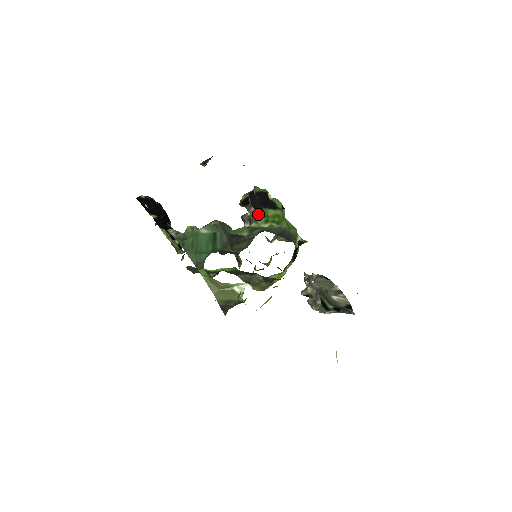
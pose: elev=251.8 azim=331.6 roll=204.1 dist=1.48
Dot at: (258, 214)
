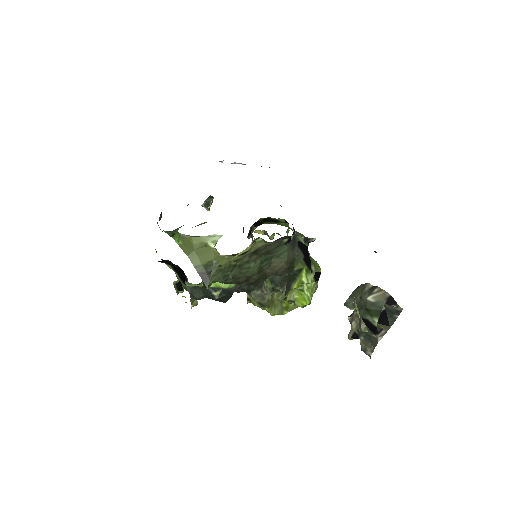
Dot at: (257, 226)
